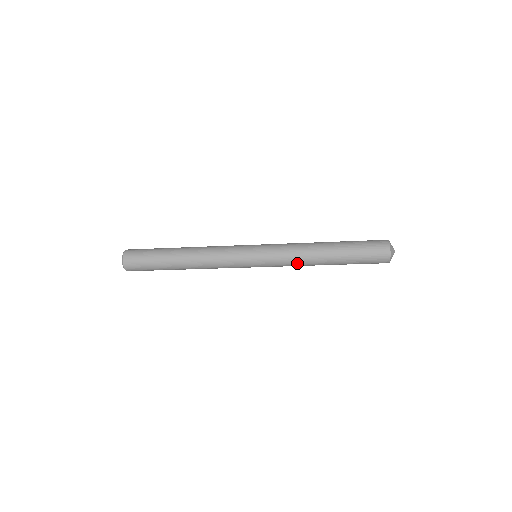
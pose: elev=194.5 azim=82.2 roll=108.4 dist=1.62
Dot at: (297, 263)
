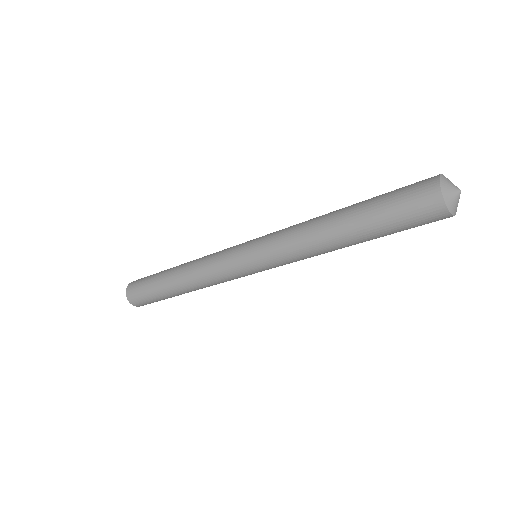
Dot at: occluded
